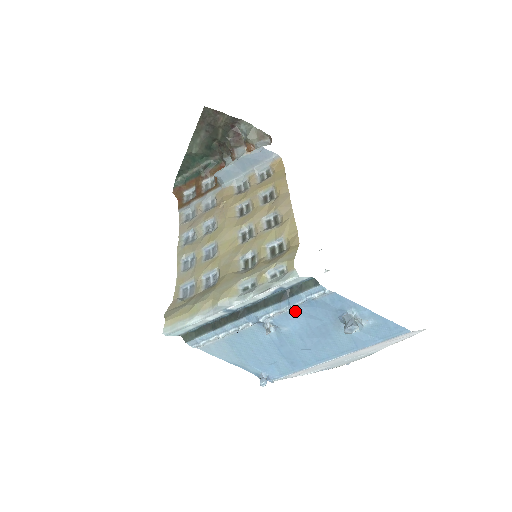
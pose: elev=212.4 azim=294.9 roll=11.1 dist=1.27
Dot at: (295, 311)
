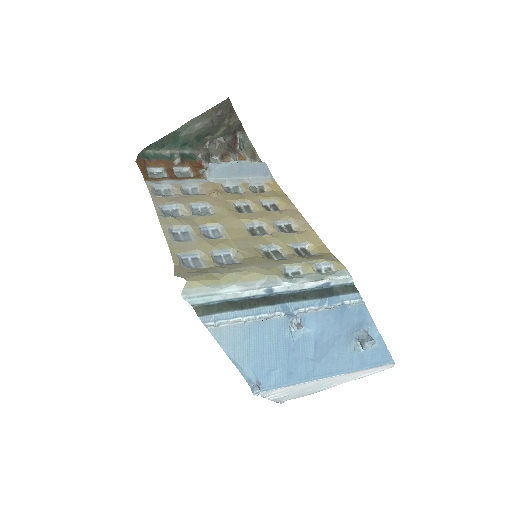
Dot at: (326, 313)
